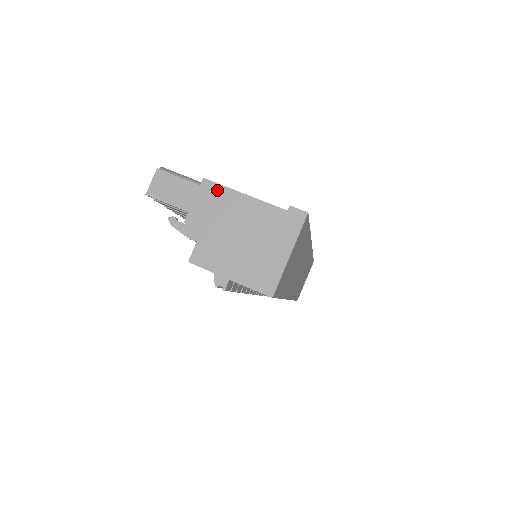
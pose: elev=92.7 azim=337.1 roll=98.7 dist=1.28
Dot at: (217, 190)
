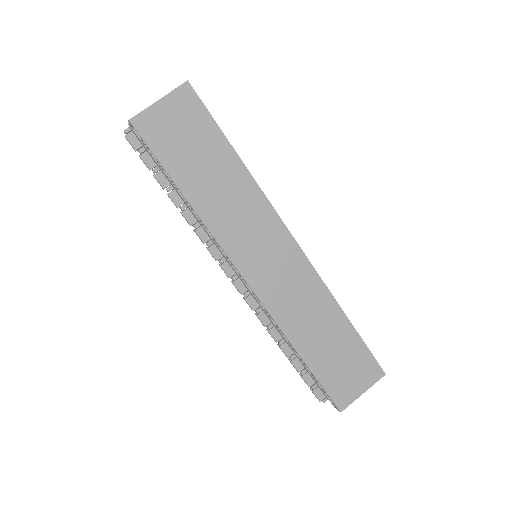
Dot at: occluded
